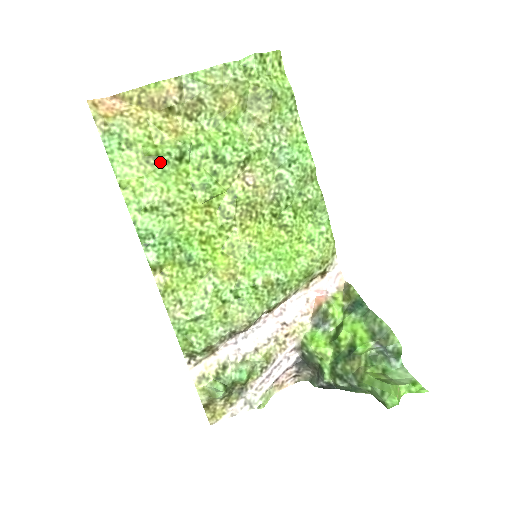
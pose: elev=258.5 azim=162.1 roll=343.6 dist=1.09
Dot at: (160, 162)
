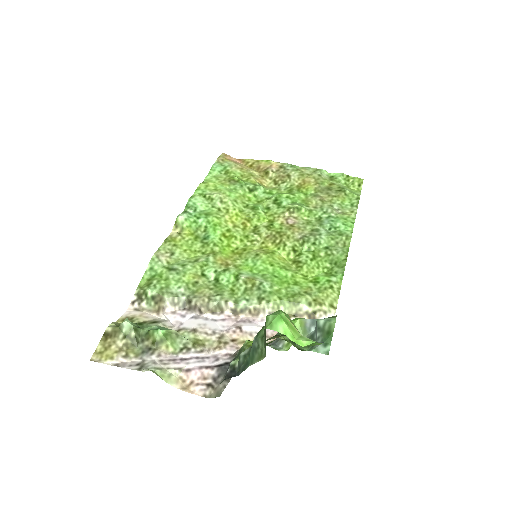
Dot at: (237, 184)
